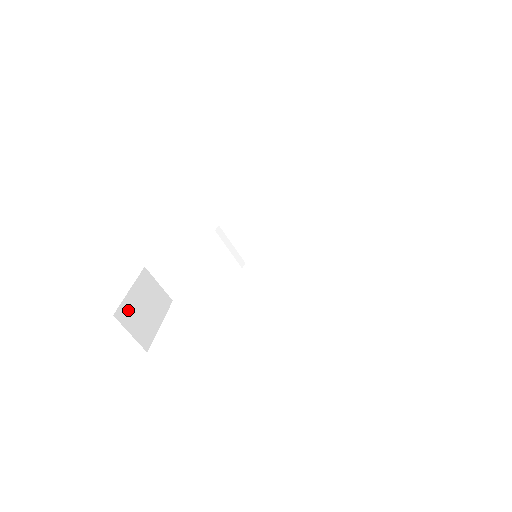
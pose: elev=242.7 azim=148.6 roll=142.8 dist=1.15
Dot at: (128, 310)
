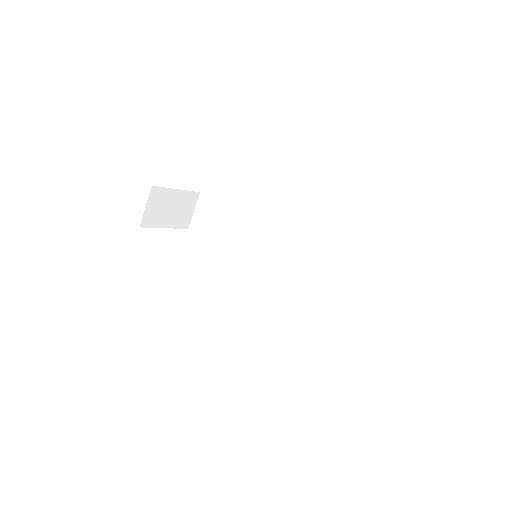
Dot at: (162, 195)
